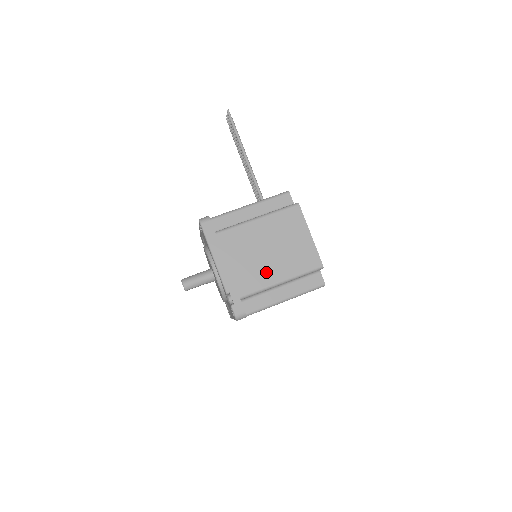
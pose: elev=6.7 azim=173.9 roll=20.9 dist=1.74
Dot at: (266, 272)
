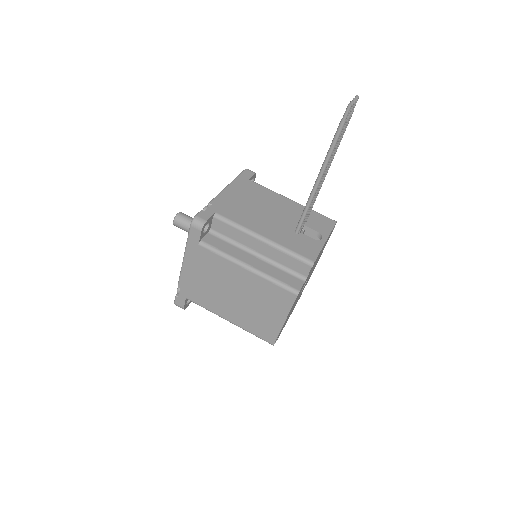
Dot at: (221, 305)
